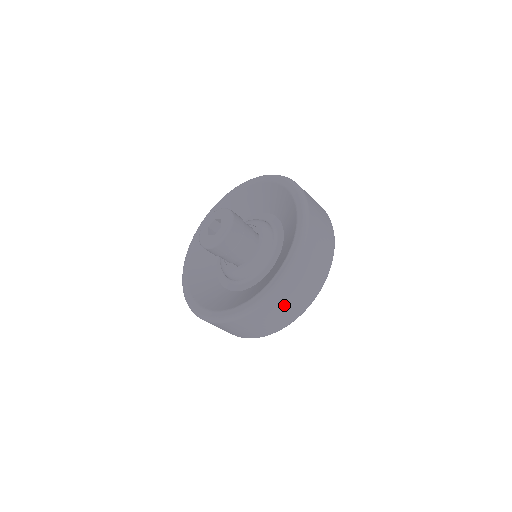
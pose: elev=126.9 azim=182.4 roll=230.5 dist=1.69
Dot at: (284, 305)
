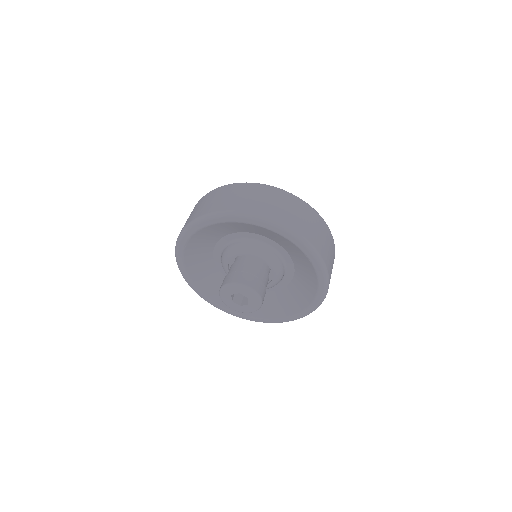
Dot at: occluded
